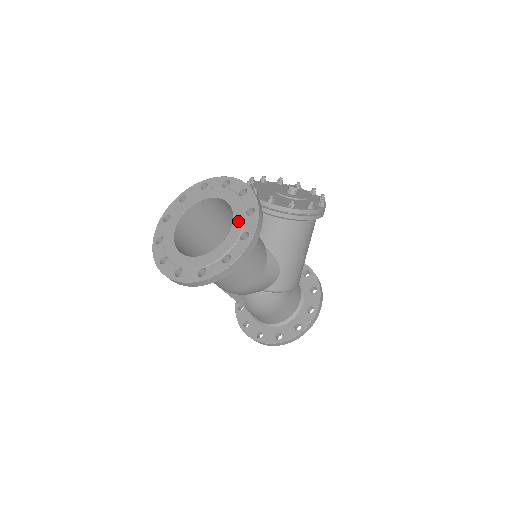
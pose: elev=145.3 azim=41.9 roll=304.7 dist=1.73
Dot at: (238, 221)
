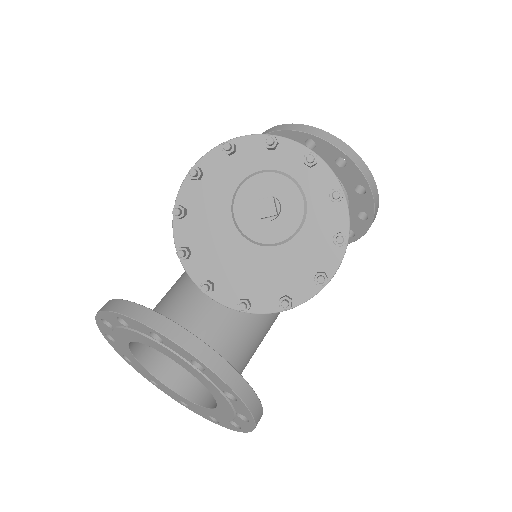
Dot at: (220, 399)
